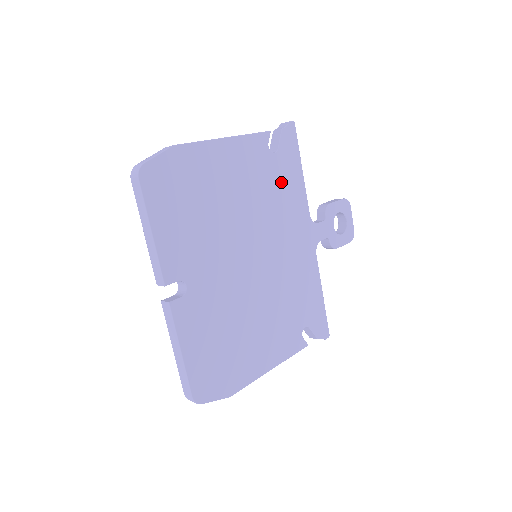
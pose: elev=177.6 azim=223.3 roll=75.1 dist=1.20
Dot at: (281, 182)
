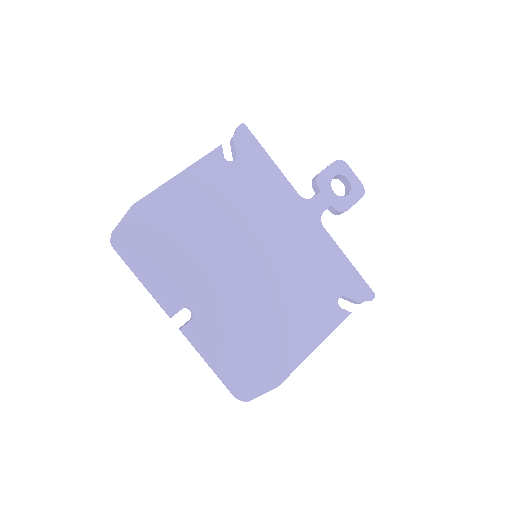
Dot at: (252, 182)
